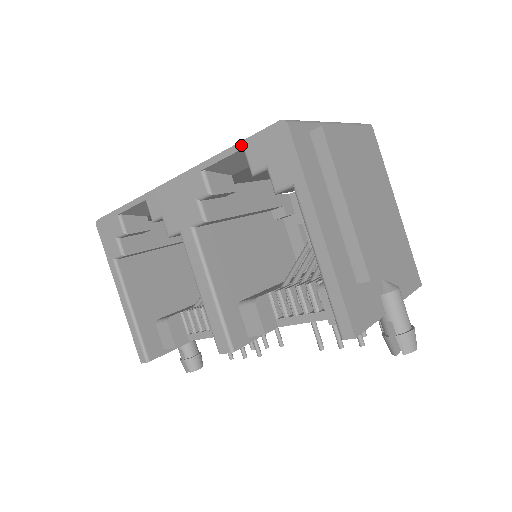
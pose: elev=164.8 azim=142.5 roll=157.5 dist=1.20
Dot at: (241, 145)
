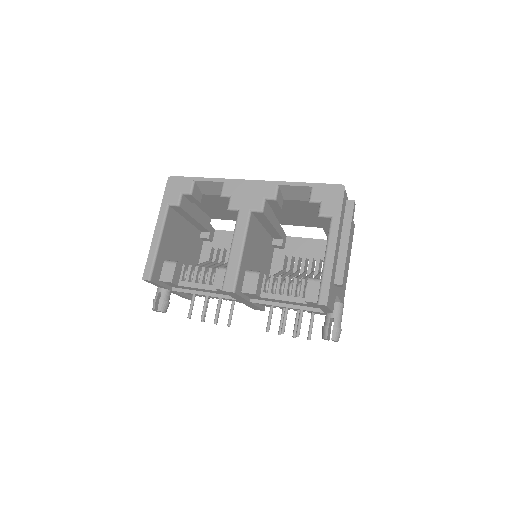
Dot at: (312, 184)
